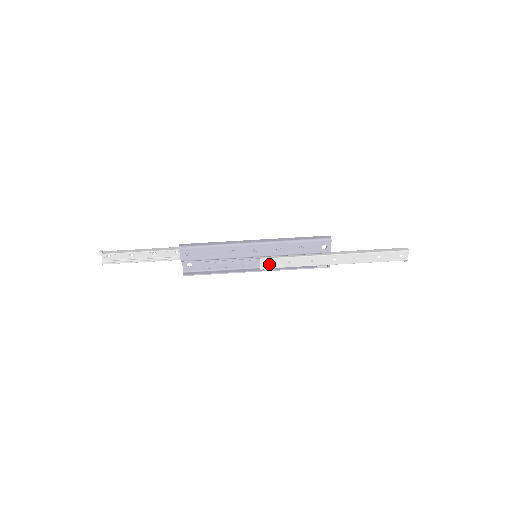
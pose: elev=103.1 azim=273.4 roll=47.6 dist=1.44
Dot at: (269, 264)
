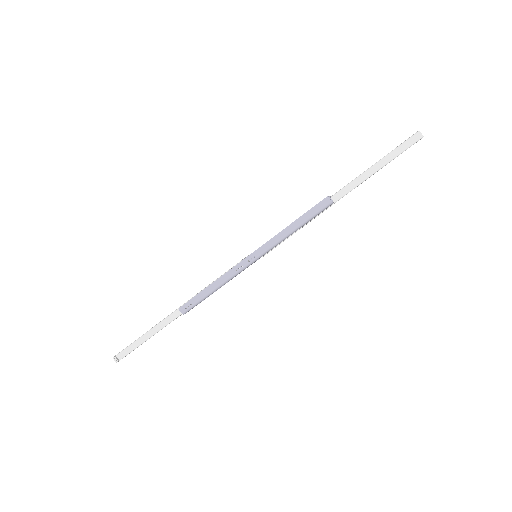
Dot at: occluded
